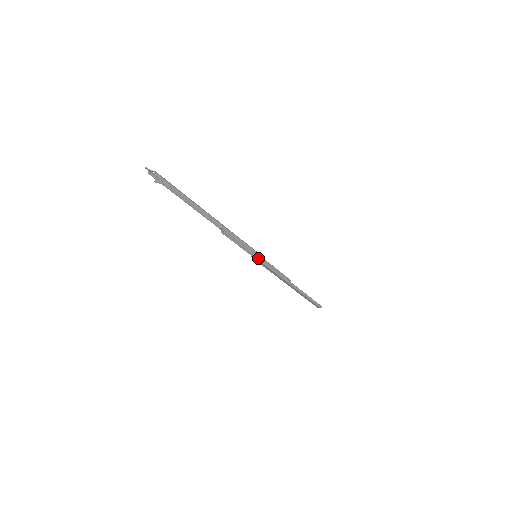
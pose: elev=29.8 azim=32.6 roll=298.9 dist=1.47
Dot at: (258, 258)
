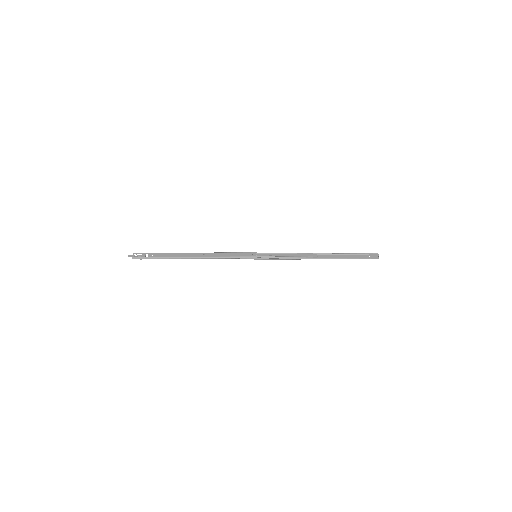
Dot at: (256, 259)
